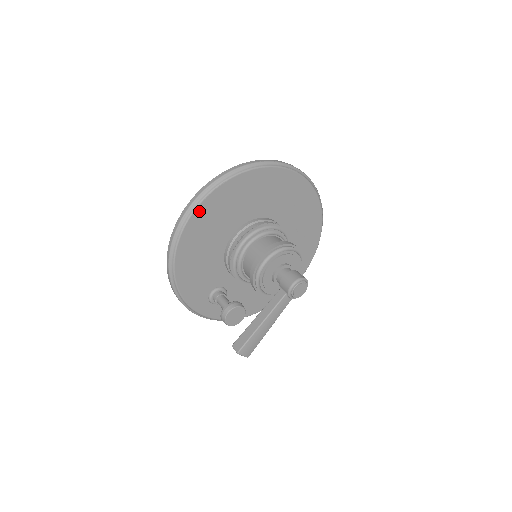
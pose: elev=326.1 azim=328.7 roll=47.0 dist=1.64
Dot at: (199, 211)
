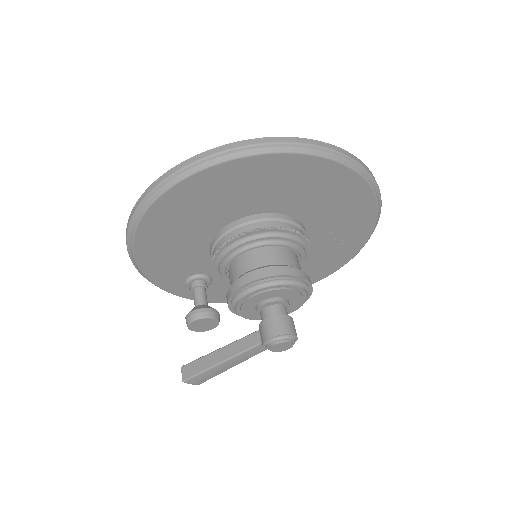
Dot at: (171, 195)
